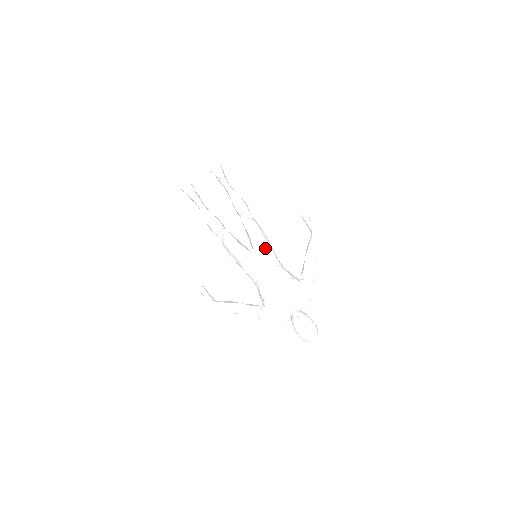
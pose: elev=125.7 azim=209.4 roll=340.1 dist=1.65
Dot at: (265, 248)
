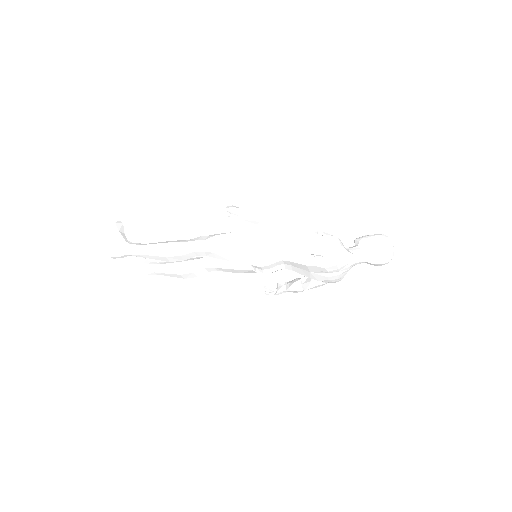
Dot at: occluded
